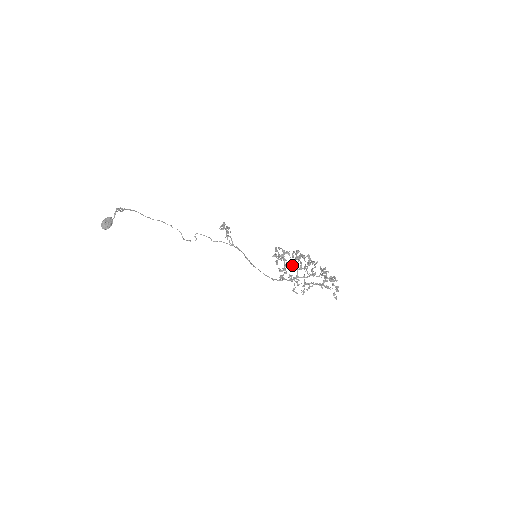
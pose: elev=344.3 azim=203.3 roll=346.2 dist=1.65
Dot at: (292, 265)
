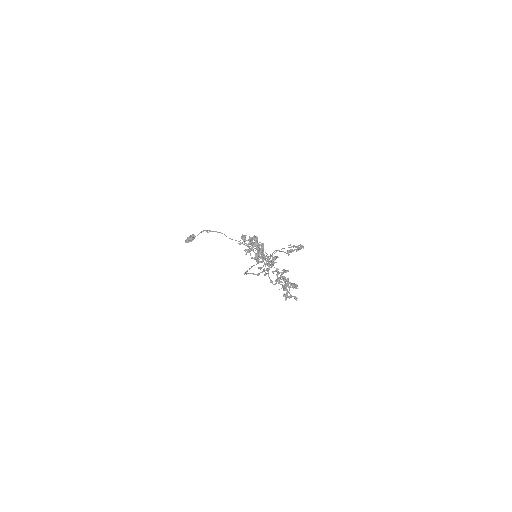
Dot at: occluded
